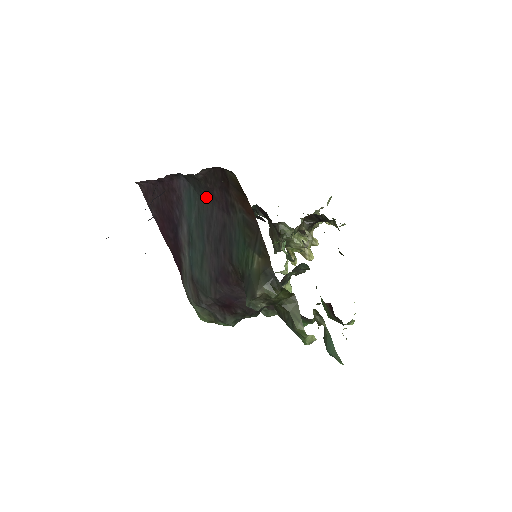
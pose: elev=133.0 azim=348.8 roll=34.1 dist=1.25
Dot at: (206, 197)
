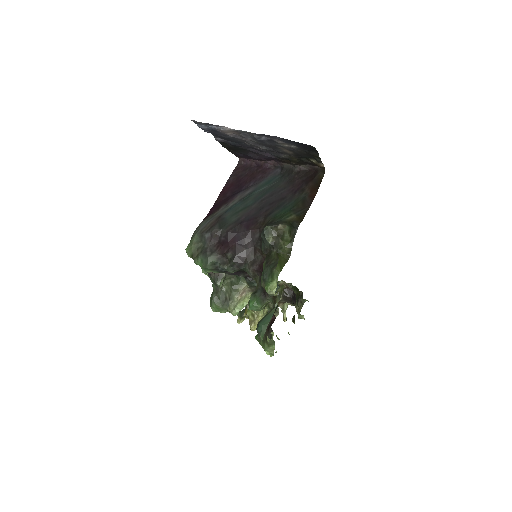
Dot at: (286, 182)
